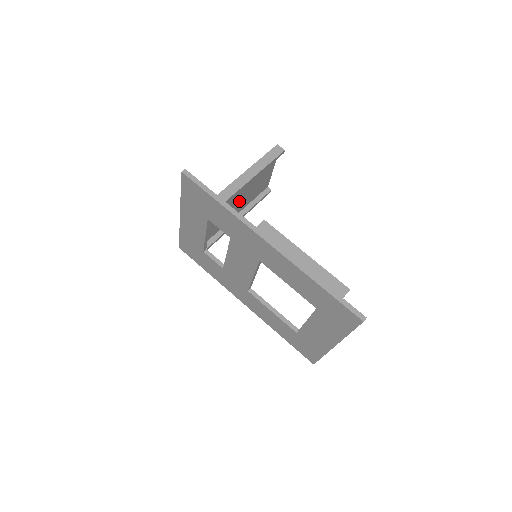
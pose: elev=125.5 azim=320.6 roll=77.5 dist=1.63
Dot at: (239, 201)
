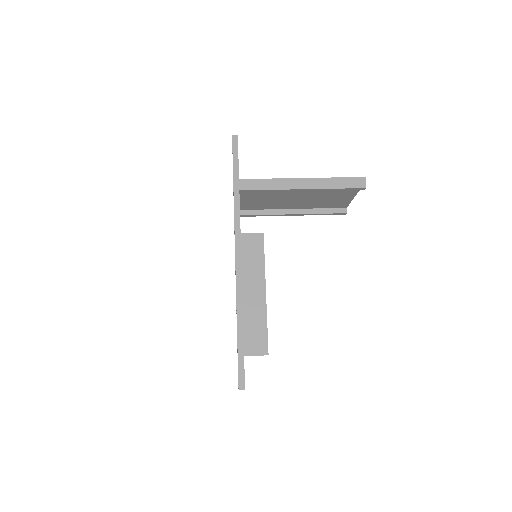
Dot at: (295, 199)
